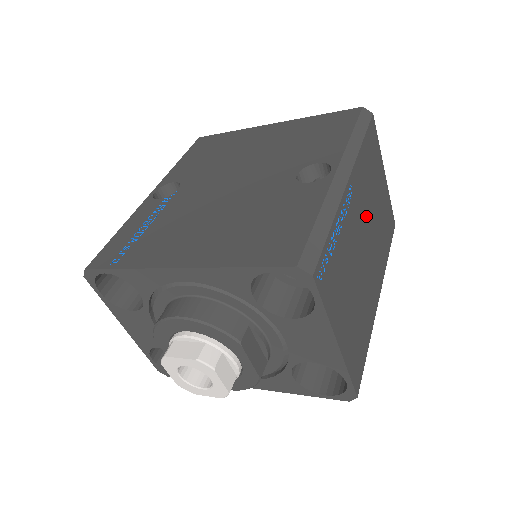
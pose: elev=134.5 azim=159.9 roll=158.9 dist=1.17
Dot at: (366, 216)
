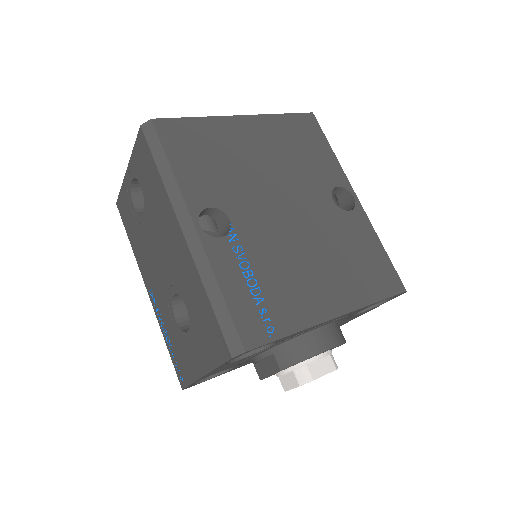
Dot at: occluded
